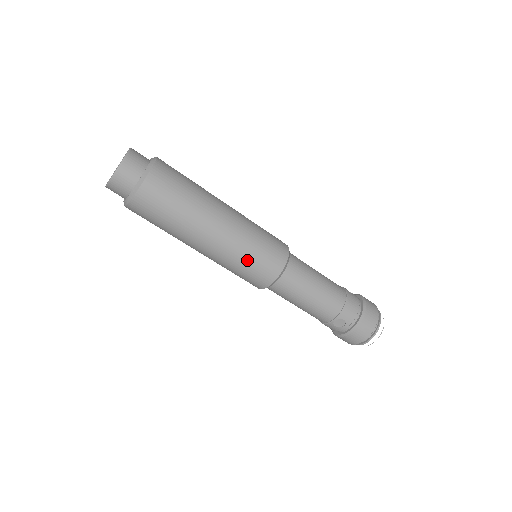
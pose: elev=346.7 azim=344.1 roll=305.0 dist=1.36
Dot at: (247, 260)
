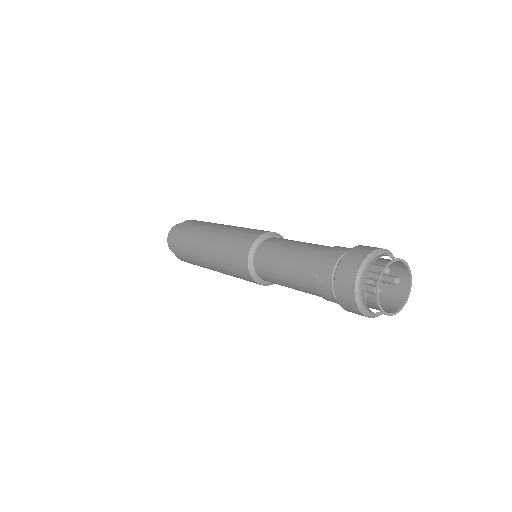
Dot at: (227, 247)
